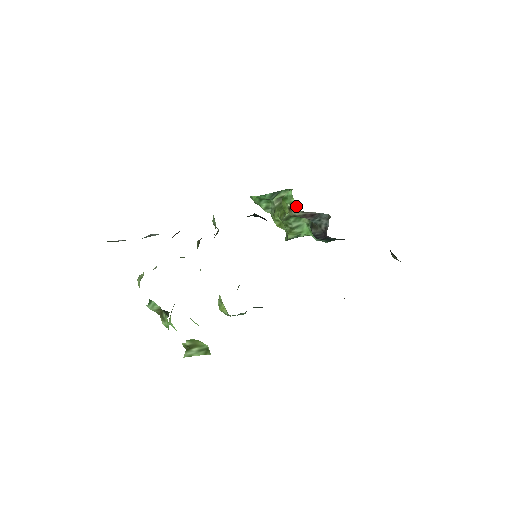
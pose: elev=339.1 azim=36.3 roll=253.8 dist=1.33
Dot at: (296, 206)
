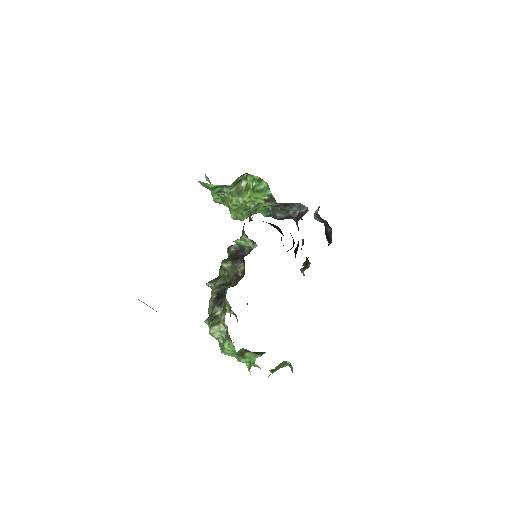
Dot at: (273, 198)
